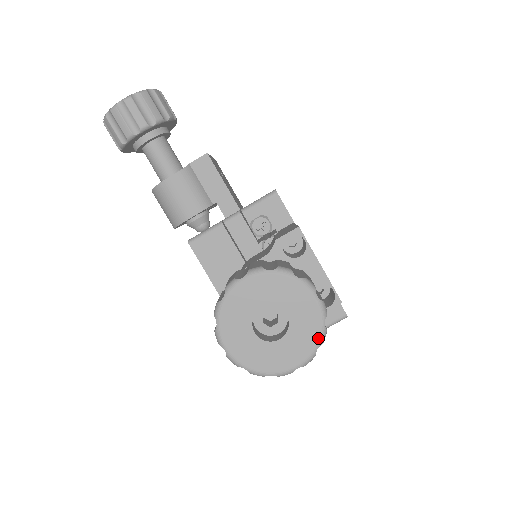
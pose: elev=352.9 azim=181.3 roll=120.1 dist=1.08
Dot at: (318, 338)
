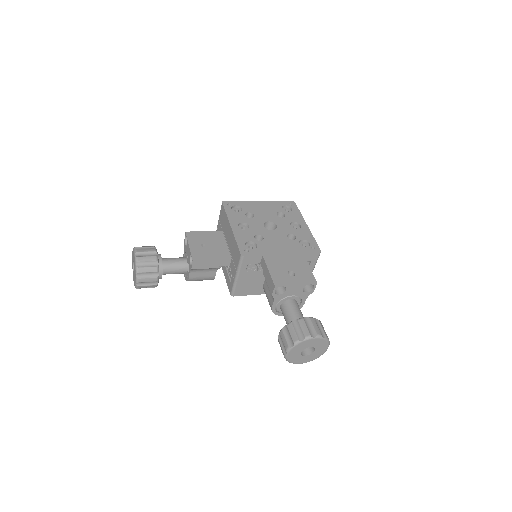
Dot at: (326, 341)
